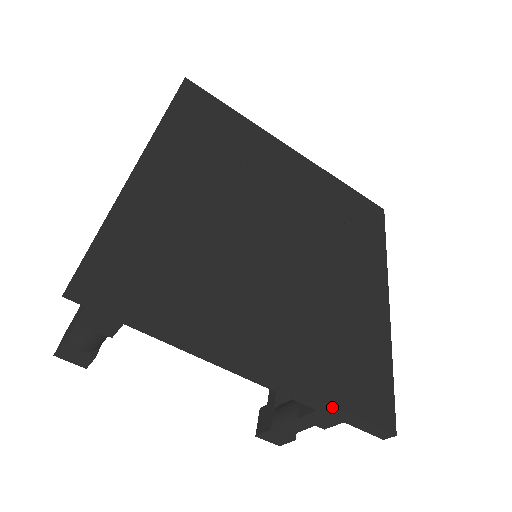
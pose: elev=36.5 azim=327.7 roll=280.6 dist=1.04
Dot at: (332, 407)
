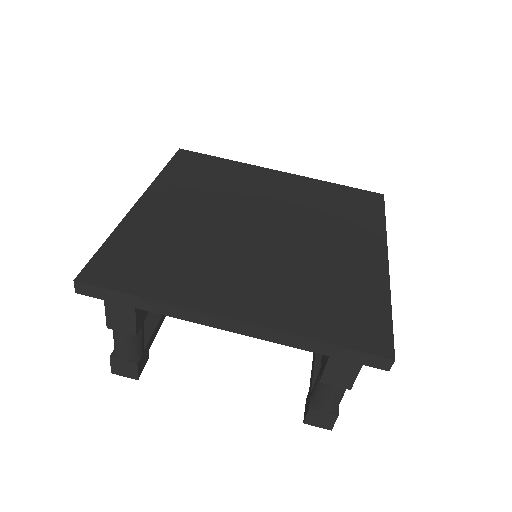
Dot at: (315, 341)
